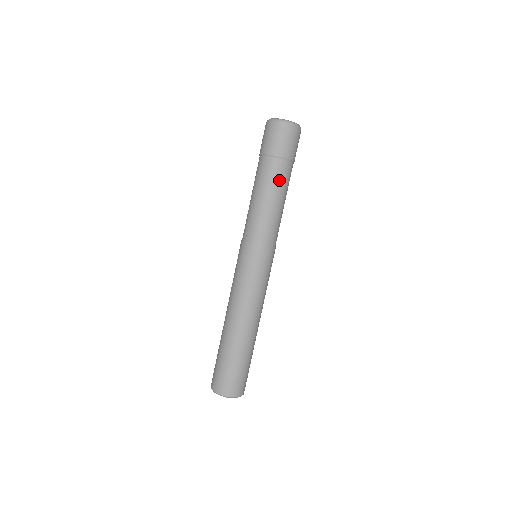
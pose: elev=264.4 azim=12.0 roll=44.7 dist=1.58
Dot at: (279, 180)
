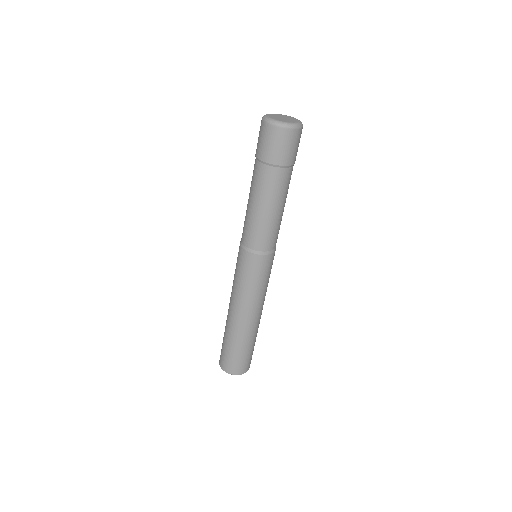
Dot at: (276, 189)
